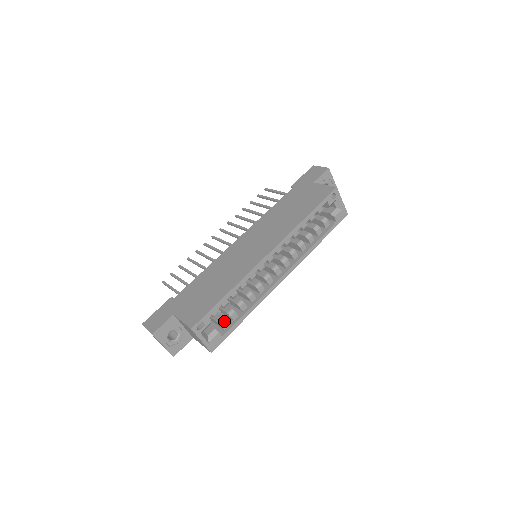
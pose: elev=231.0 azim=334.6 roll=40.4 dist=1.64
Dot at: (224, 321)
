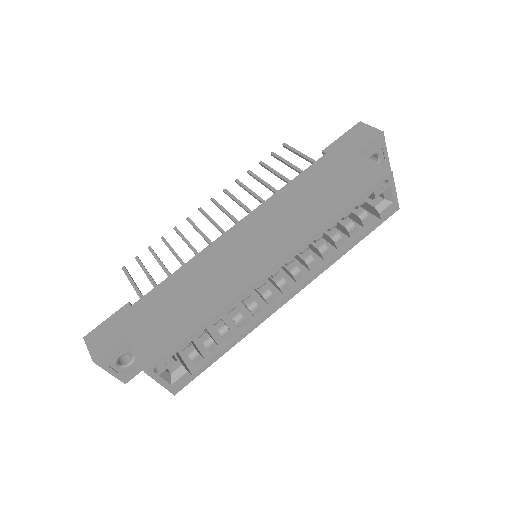
Dot at: (197, 354)
